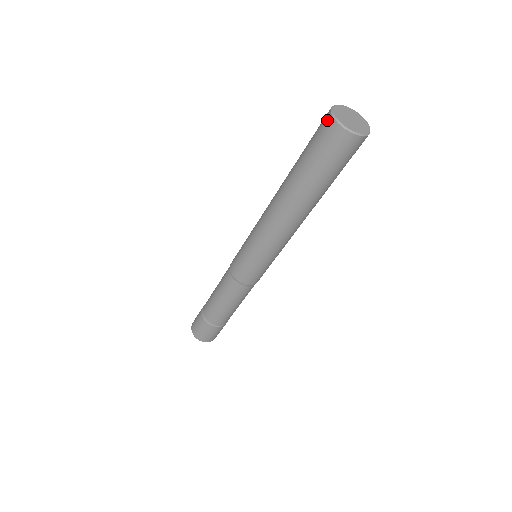
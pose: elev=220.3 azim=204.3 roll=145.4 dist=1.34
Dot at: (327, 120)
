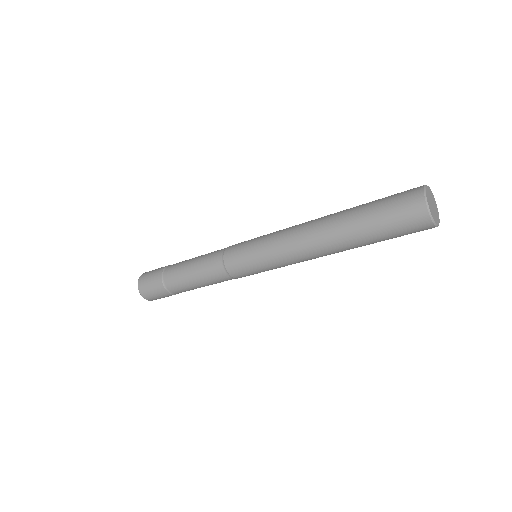
Dot at: (421, 215)
